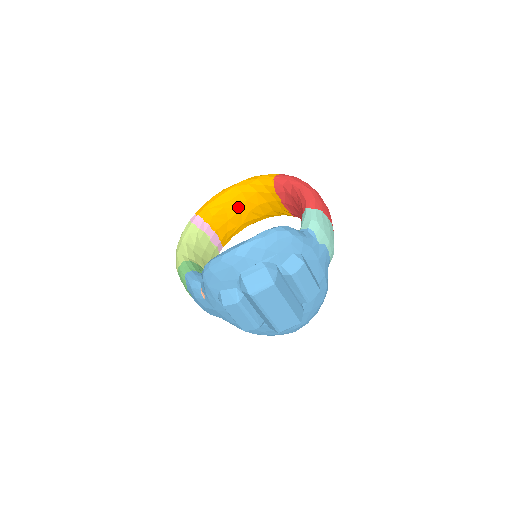
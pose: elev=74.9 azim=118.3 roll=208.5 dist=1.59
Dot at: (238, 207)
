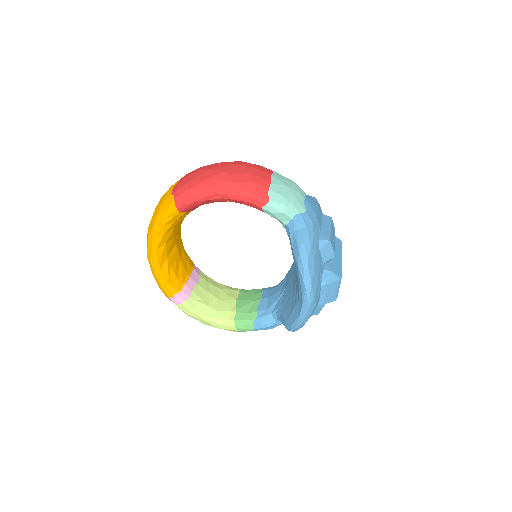
Dot at: (173, 247)
